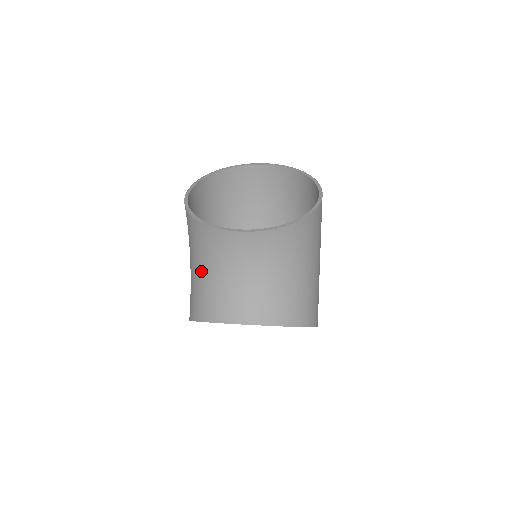
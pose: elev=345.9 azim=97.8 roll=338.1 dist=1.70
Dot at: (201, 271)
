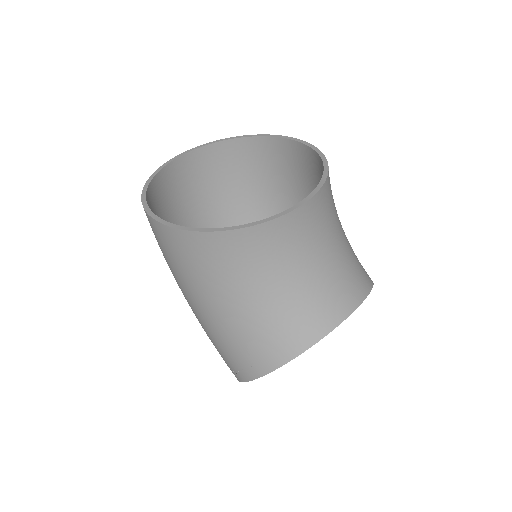
Dot at: (258, 298)
